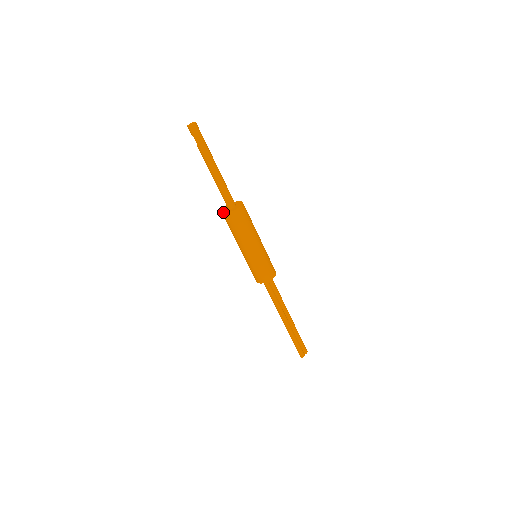
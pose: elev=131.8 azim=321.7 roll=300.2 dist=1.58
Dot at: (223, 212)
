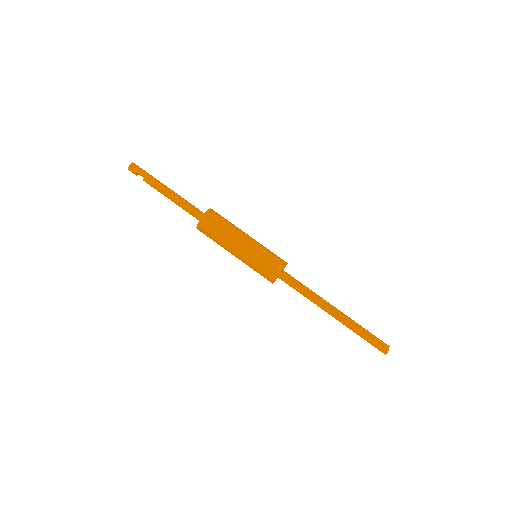
Dot at: (197, 224)
